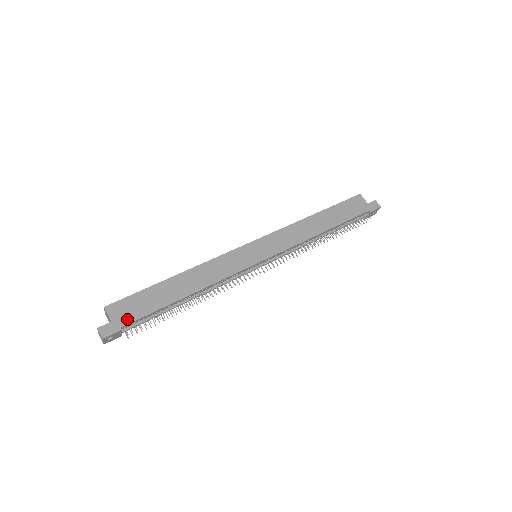
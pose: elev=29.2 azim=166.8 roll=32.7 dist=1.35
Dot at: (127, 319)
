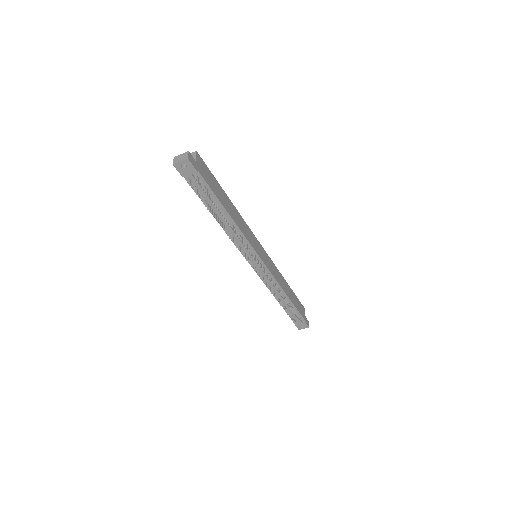
Dot at: (202, 173)
